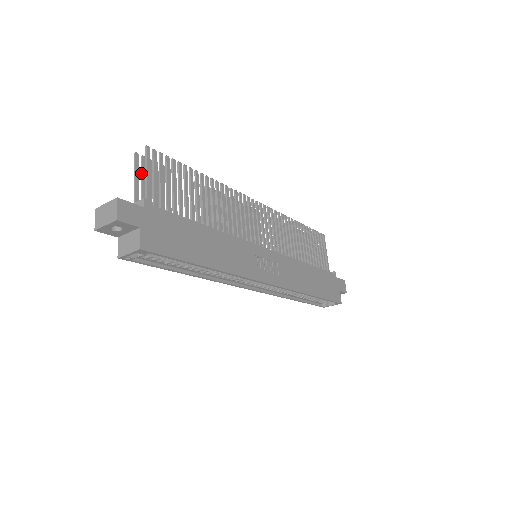
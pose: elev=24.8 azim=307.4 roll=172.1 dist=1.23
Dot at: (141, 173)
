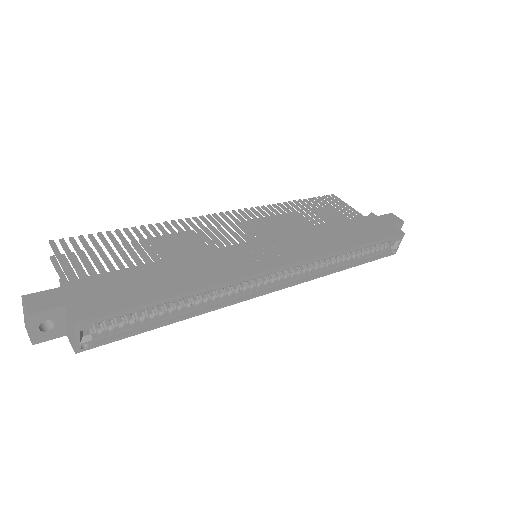
Dot at: occluded
